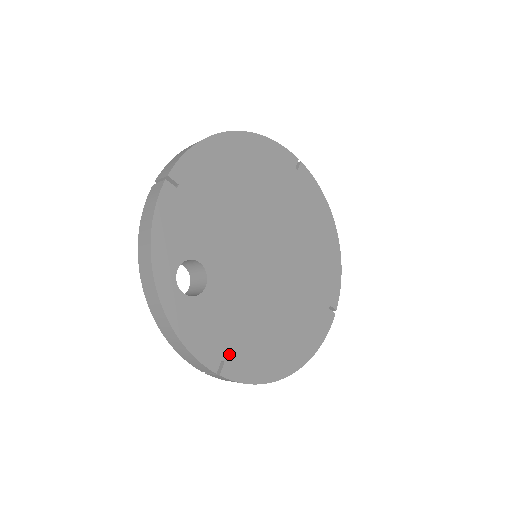
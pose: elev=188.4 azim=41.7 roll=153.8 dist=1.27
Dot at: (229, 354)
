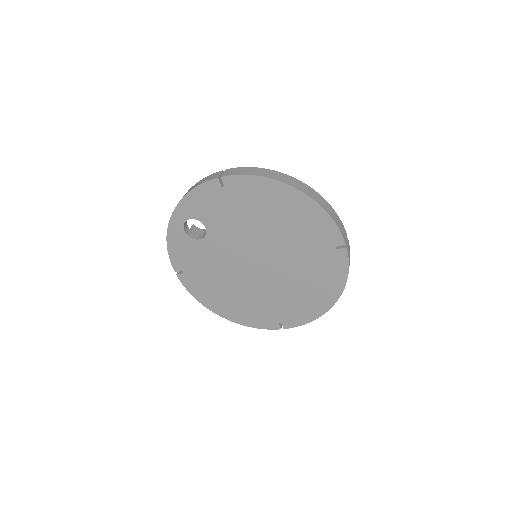
Dot at: (189, 273)
